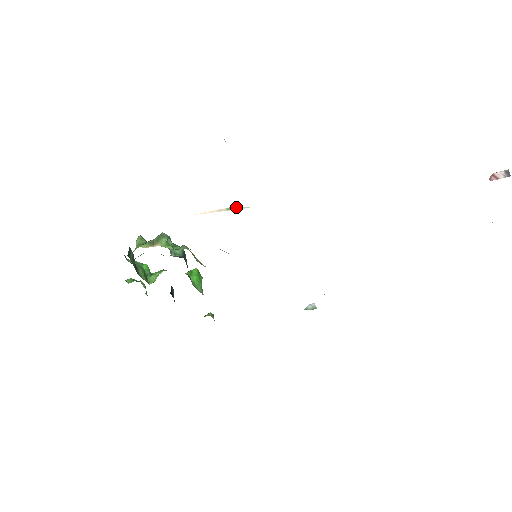
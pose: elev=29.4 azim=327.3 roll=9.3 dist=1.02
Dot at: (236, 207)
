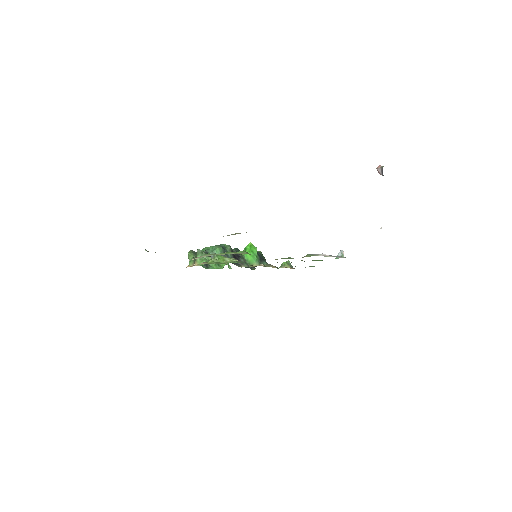
Dot at: (202, 256)
